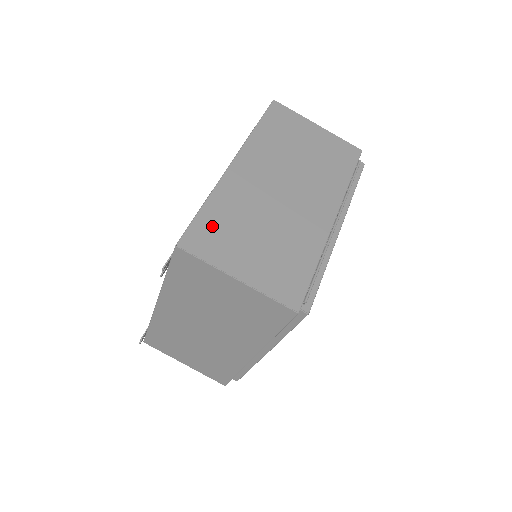
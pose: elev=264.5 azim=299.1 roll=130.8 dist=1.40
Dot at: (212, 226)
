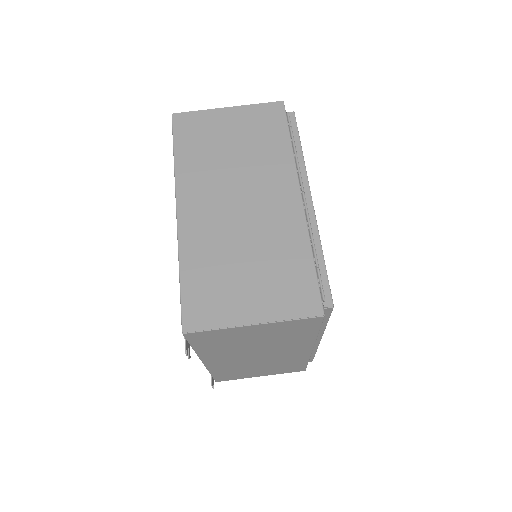
Dot at: (200, 290)
